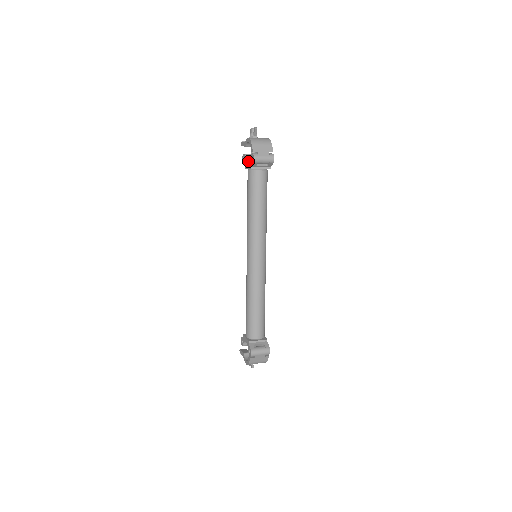
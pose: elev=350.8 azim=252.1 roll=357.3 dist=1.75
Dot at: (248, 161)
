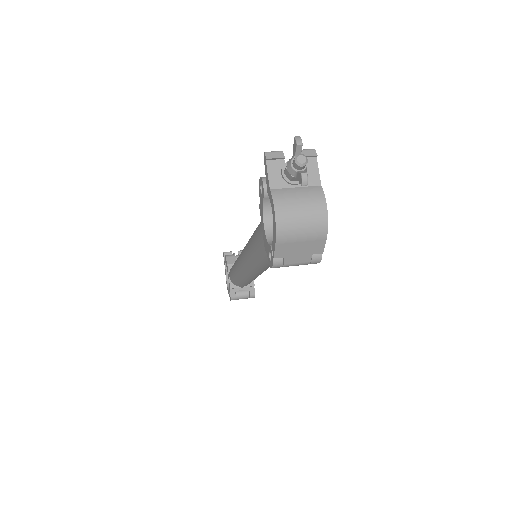
Dot at: (268, 208)
